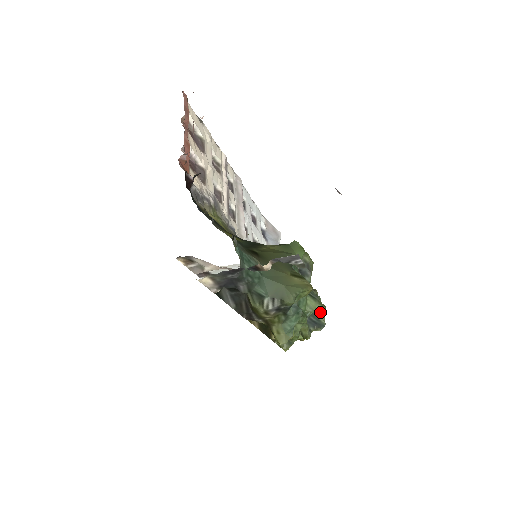
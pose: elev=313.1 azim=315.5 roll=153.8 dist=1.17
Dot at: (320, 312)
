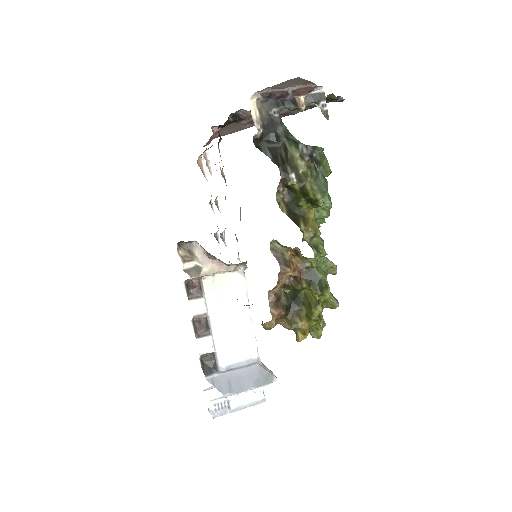
Dot at: occluded
